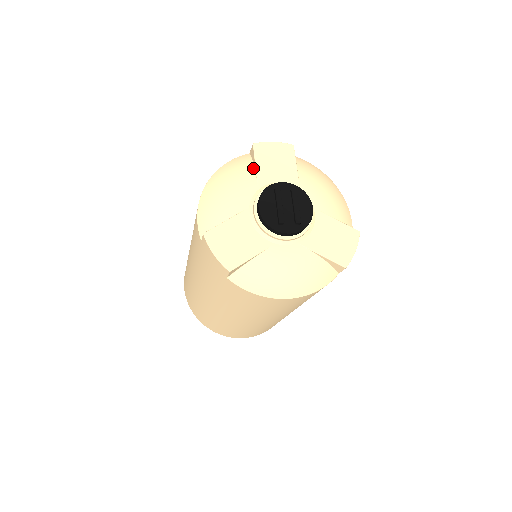
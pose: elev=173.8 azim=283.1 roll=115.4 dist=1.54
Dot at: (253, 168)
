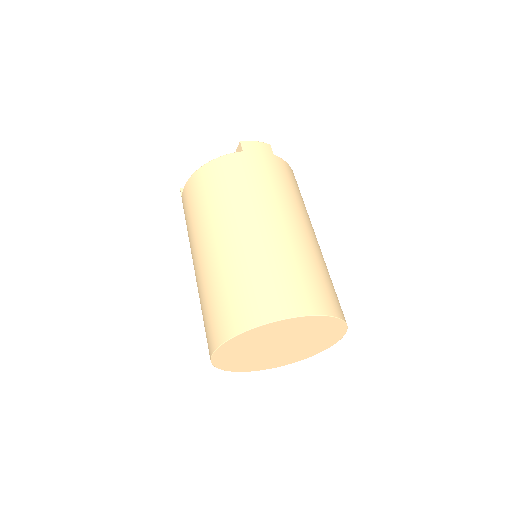
Dot at: occluded
